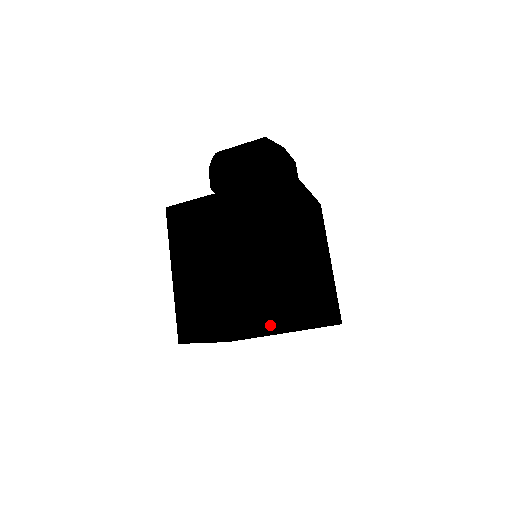
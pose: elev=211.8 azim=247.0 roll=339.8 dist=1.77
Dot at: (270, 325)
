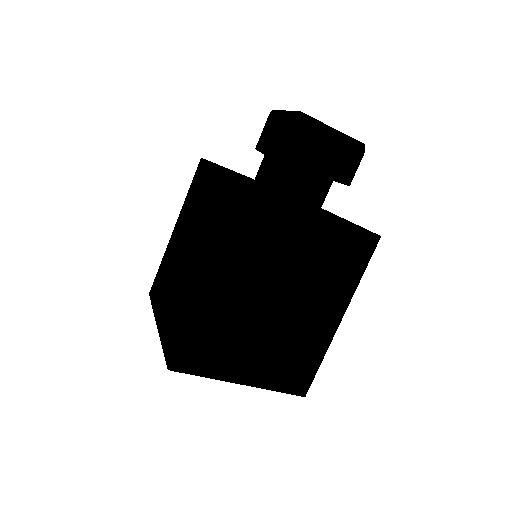
Dot at: (162, 337)
